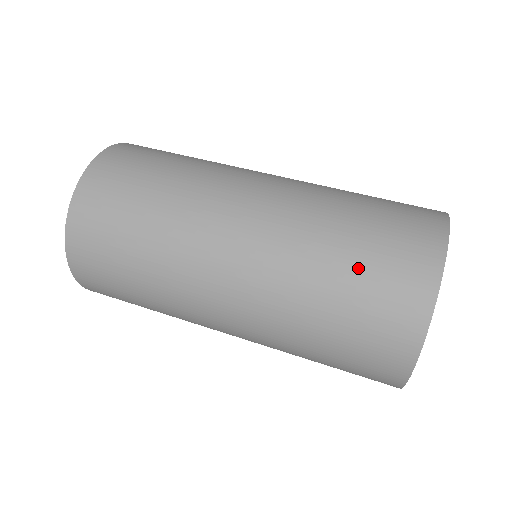
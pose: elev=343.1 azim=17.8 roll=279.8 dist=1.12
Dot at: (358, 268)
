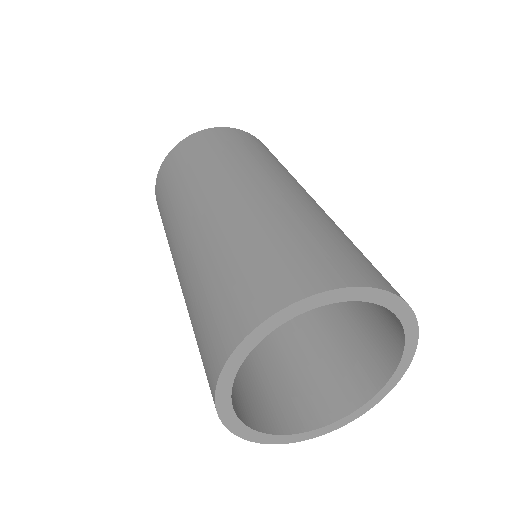
Dot at: (278, 245)
